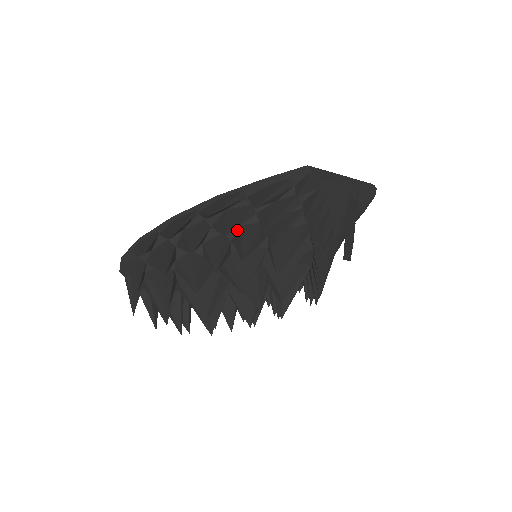
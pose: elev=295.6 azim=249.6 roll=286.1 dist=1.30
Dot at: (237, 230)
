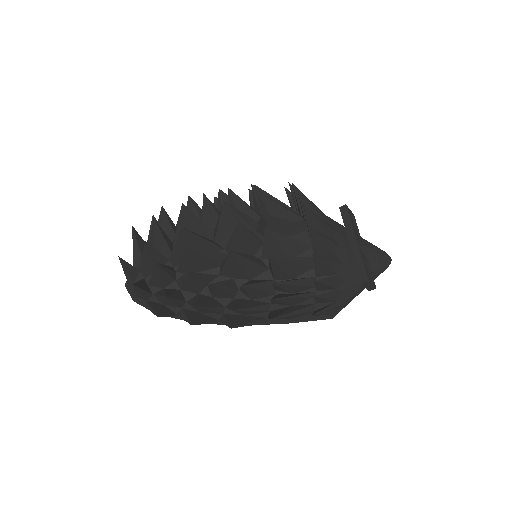
Dot at: occluded
